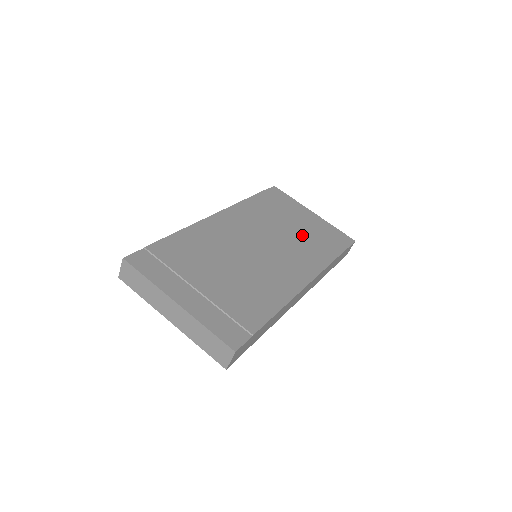
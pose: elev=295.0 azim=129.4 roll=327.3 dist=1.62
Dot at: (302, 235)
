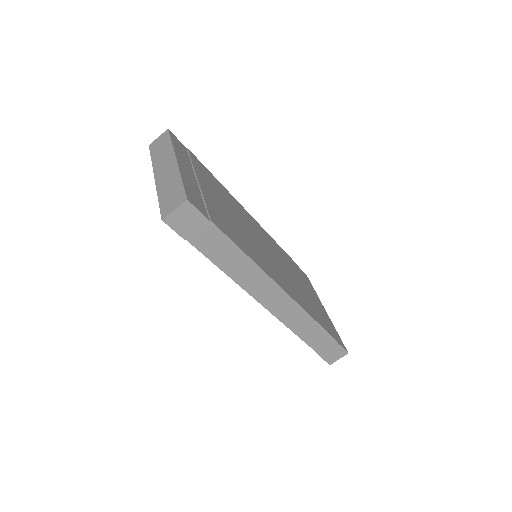
Dot at: (305, 294)
